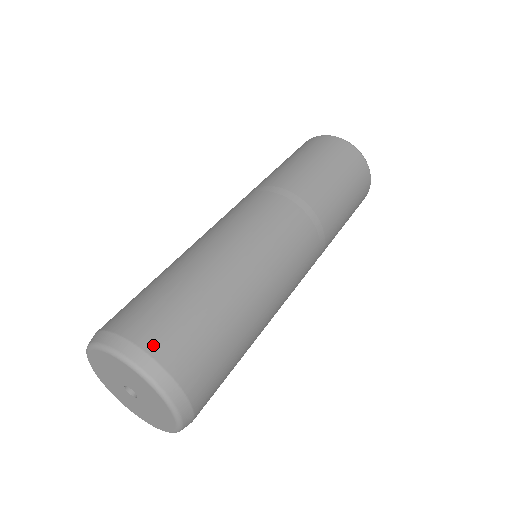
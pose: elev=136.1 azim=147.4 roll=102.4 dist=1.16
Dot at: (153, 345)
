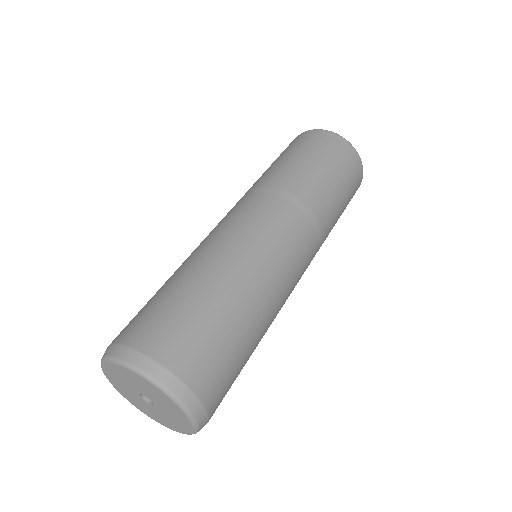
Dot at: (142, 343)
